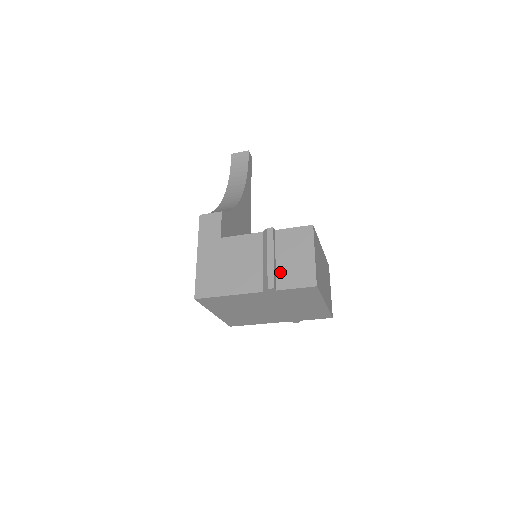
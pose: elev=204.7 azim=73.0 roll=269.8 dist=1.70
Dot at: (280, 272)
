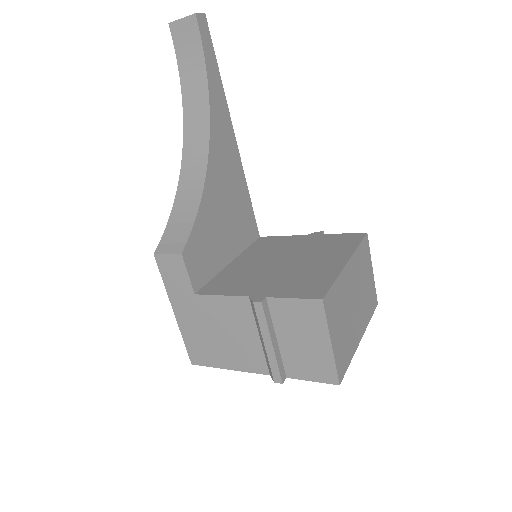
Dot at: (286, 357)
